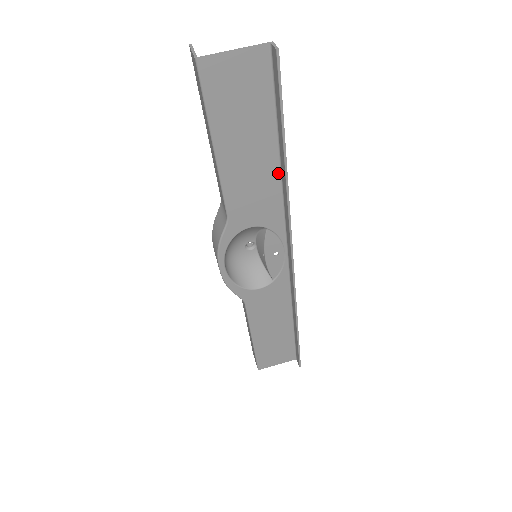
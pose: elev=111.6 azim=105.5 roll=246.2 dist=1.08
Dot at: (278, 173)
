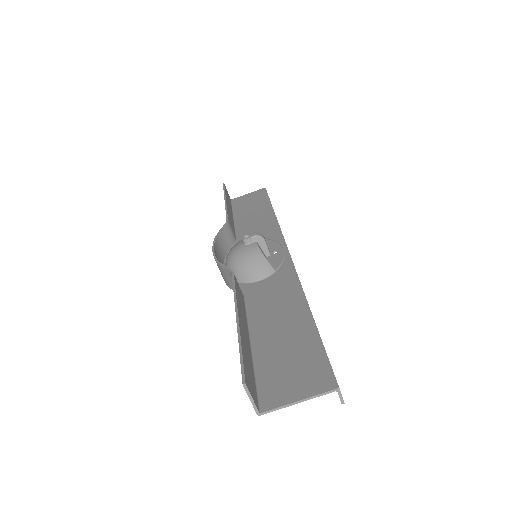
Dot at: (301, 301)
